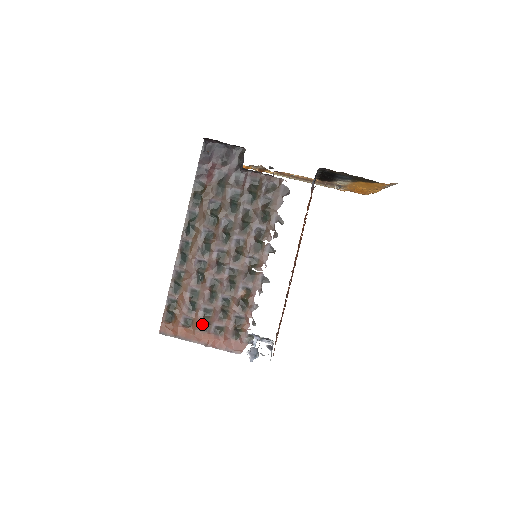
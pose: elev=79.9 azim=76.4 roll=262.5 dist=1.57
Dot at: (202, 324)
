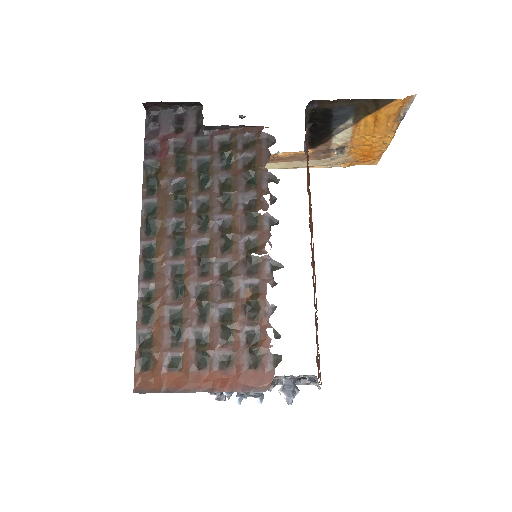
Dot at: (197, 359)
